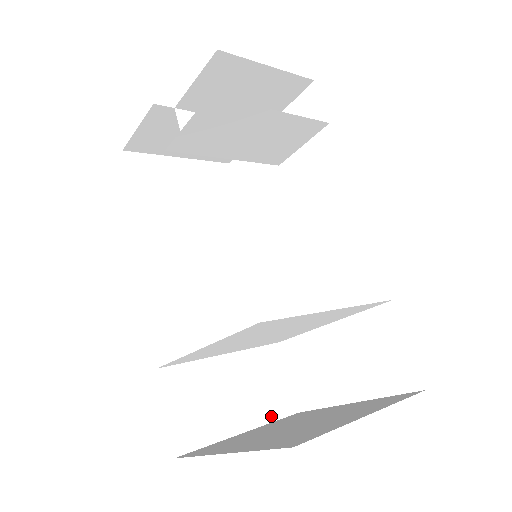
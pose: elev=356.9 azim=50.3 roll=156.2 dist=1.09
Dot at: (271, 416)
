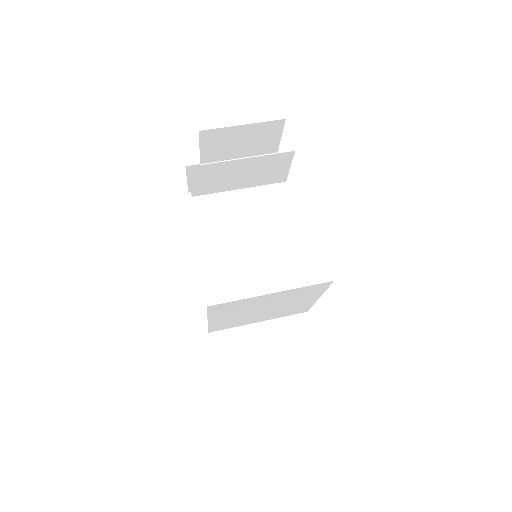
Dot at: (296, 364)
